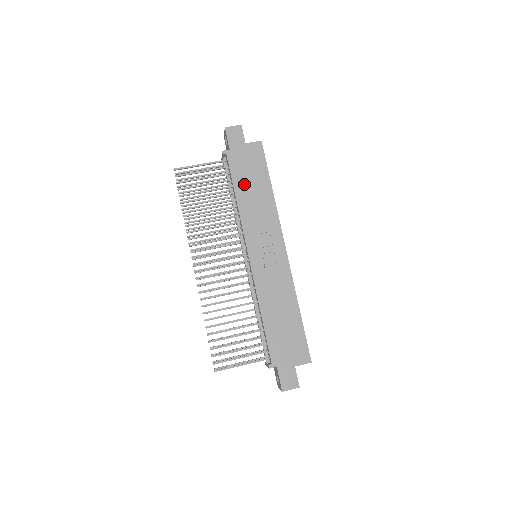
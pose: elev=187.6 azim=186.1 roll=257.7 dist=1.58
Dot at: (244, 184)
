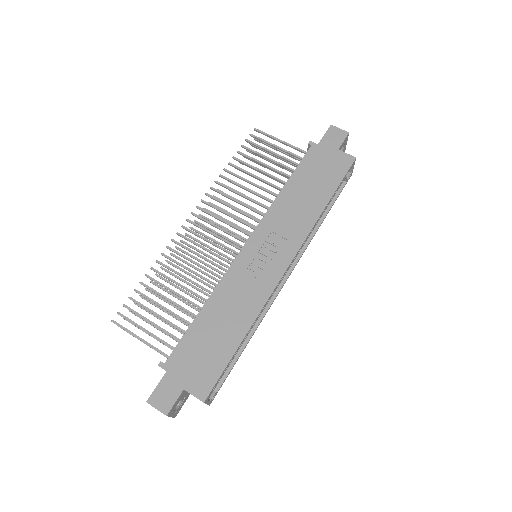
Dot at: (303, 181)
